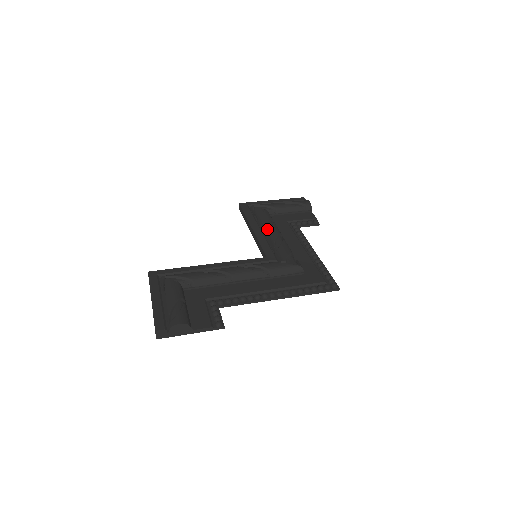
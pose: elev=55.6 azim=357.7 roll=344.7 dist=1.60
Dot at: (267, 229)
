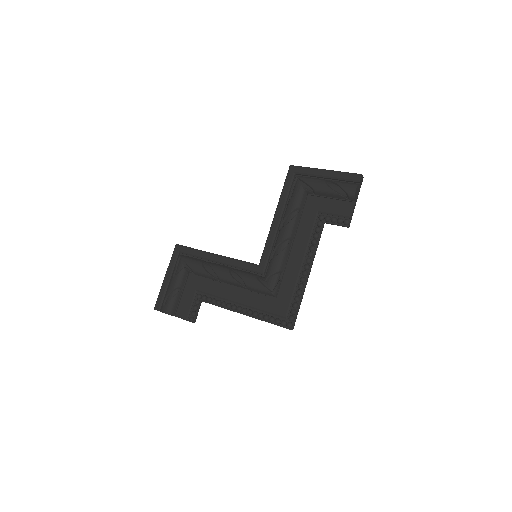
Dot at: (283, 224)
